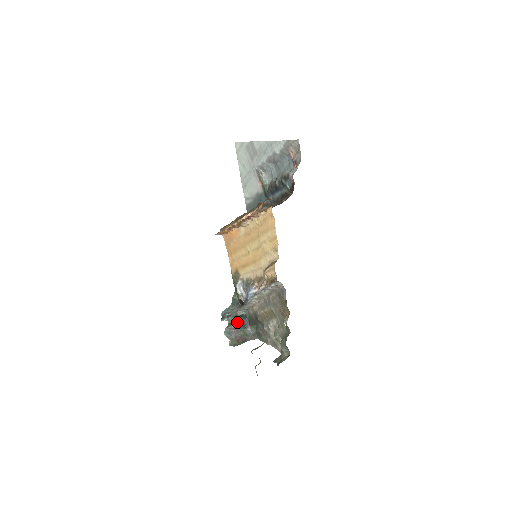
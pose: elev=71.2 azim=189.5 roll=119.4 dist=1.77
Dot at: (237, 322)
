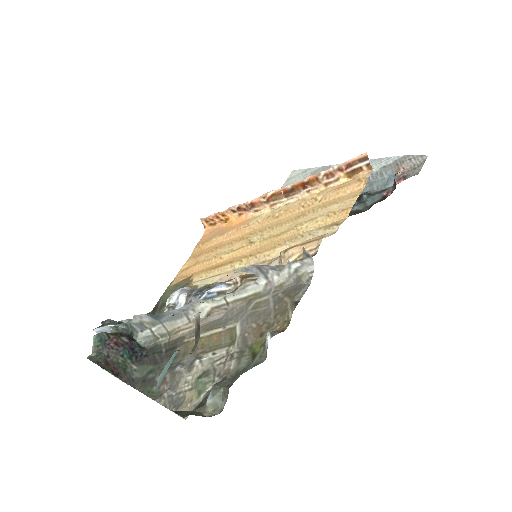
Dot at: (128, 339)
